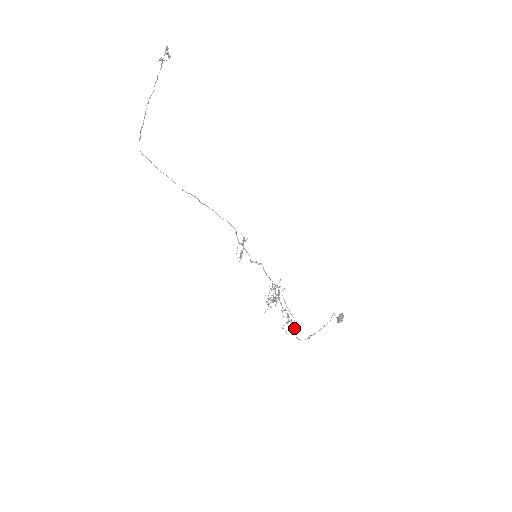
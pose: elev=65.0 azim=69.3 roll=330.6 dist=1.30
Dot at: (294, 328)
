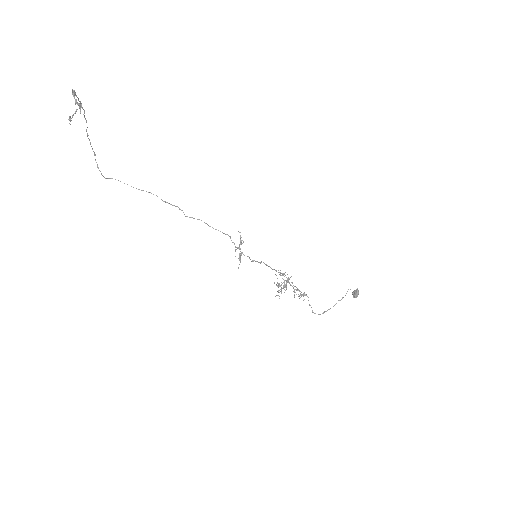
Dot at: occluded
